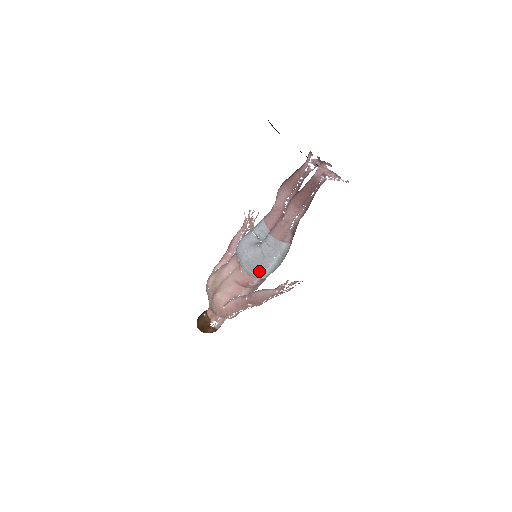
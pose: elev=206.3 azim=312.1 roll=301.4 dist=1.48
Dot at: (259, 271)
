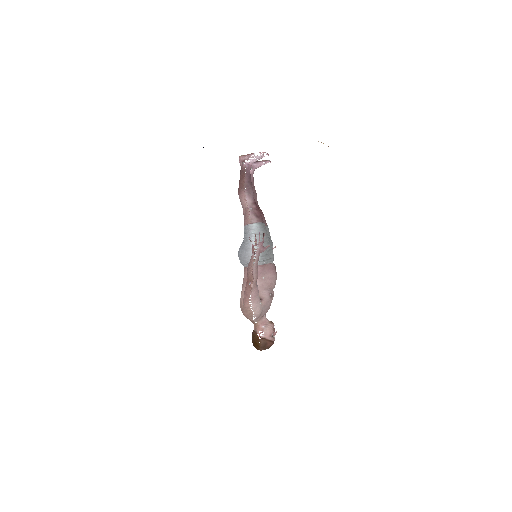
Dot at: (249, 257)
